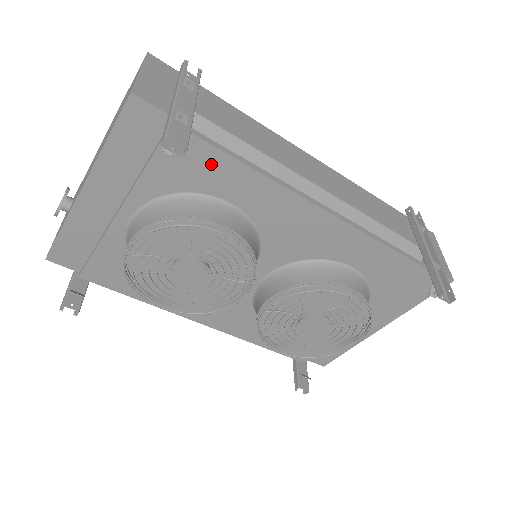
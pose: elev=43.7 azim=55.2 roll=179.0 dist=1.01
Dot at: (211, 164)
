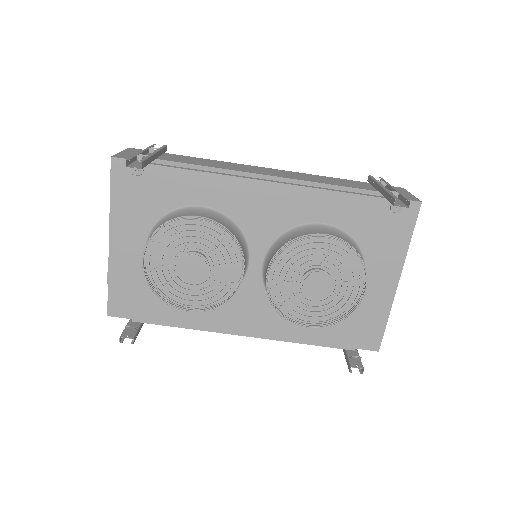
Dot at: (176, 181)
